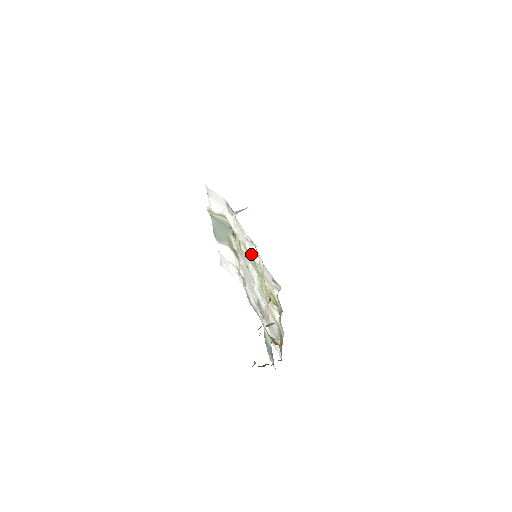
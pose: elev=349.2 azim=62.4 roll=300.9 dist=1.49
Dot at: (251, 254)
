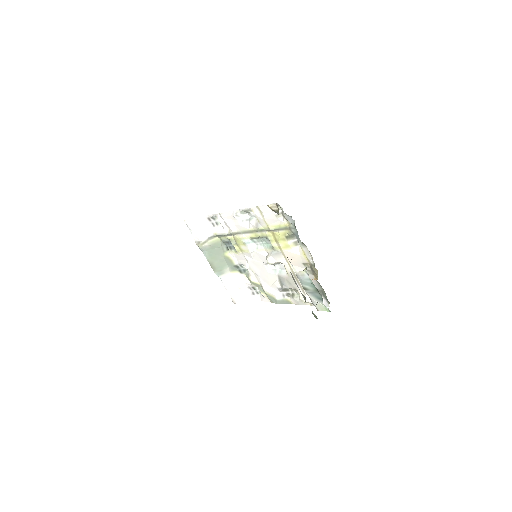
Dot at: (247, 227)
